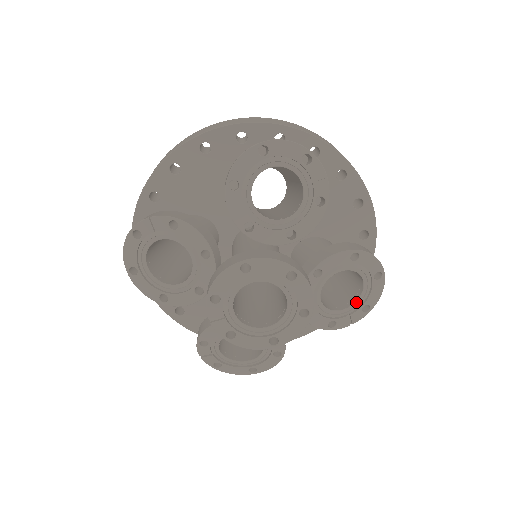
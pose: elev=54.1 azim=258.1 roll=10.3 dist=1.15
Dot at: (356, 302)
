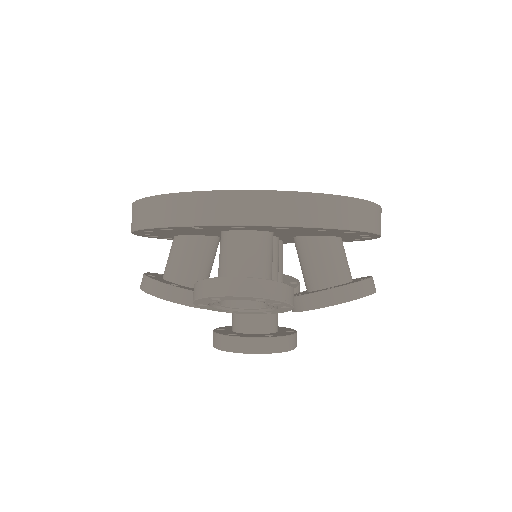
Dot at: occluded
